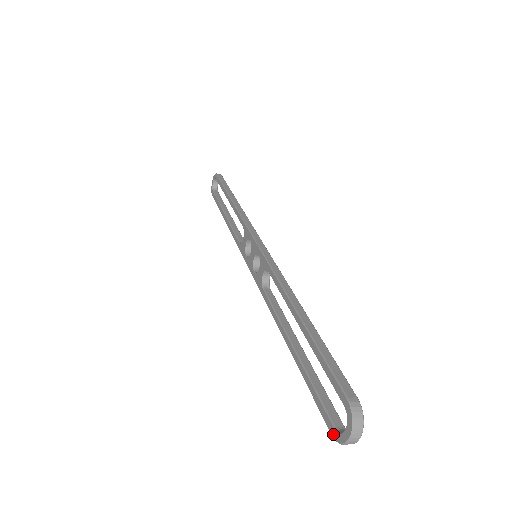
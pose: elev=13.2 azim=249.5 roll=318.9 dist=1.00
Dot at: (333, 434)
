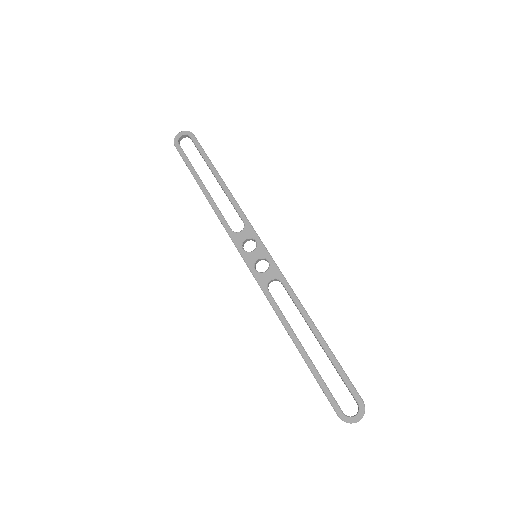
Dot at: (341, 416)
